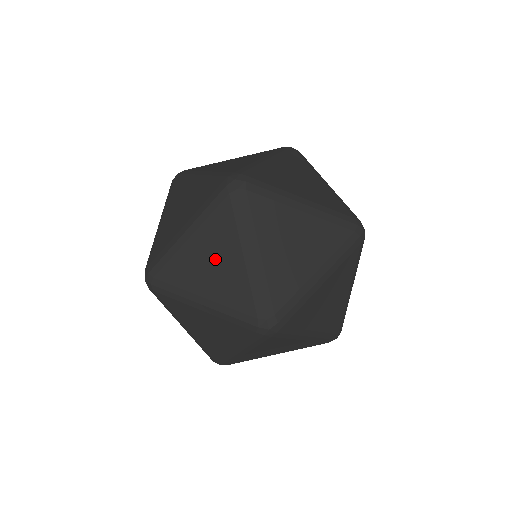
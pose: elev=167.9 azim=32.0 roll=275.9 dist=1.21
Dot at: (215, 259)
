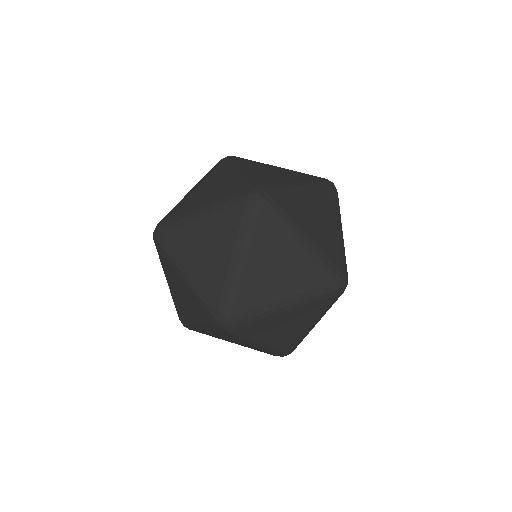
Dot at: (230, 339)
